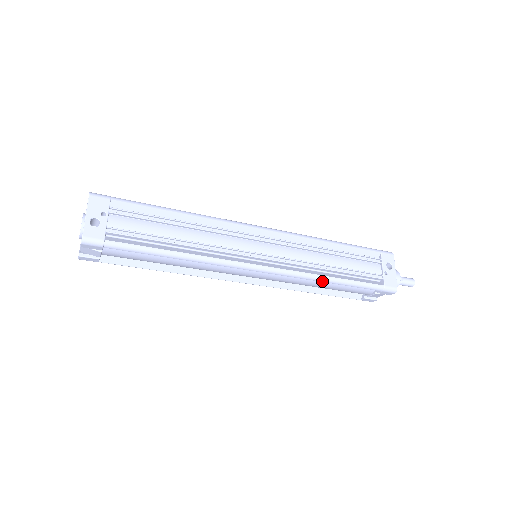
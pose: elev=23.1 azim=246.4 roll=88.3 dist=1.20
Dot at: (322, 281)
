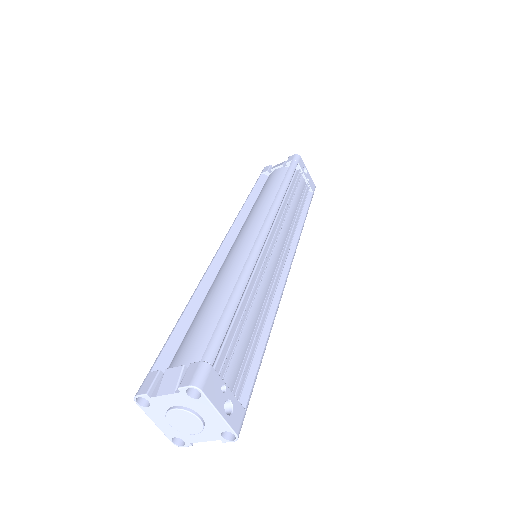
Dot at: occluded
